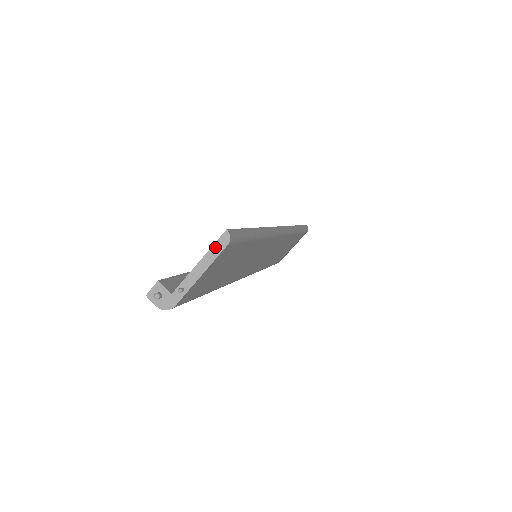
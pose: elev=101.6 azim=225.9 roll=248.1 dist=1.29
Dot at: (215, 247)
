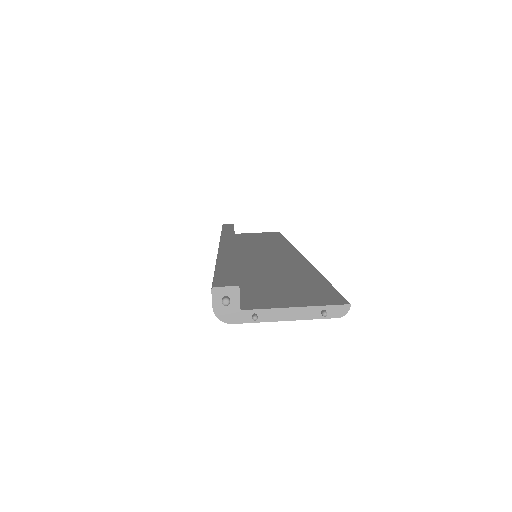
Dot at: (325, 309)
